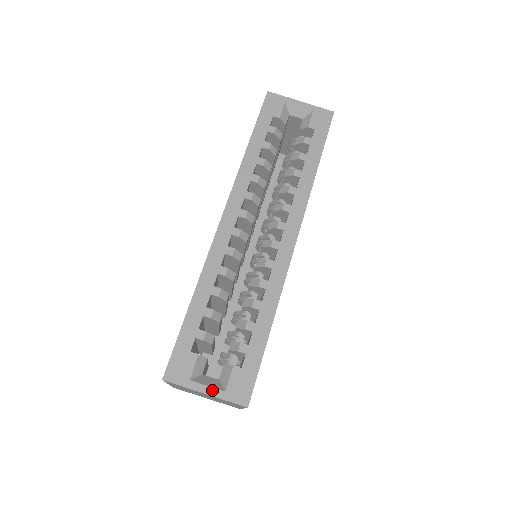
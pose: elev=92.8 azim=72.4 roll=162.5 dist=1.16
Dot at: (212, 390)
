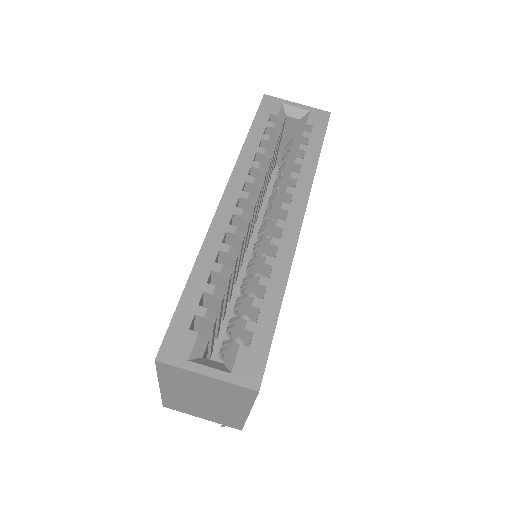
Dot at: (215, 372)
